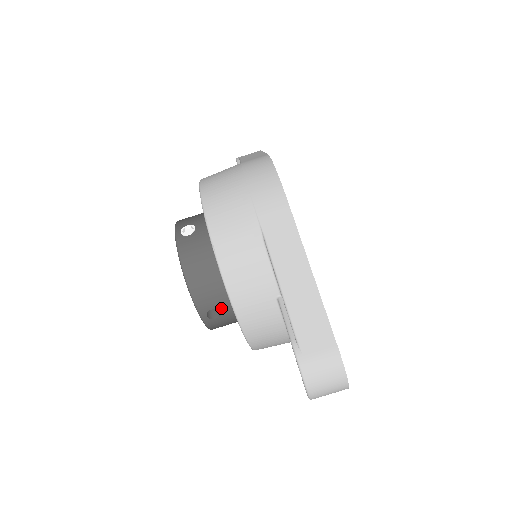
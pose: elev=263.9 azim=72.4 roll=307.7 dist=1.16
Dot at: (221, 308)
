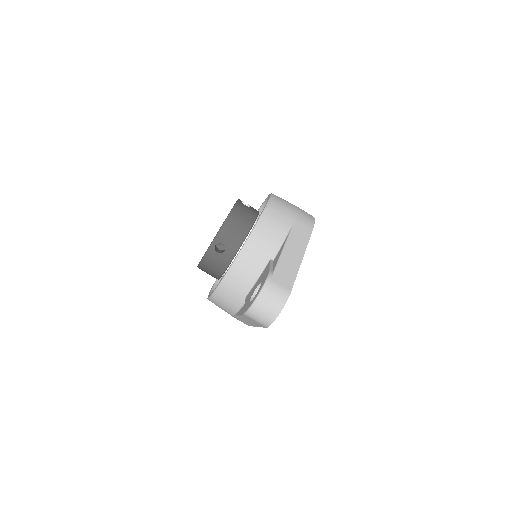
Dot at: (227, 248)
